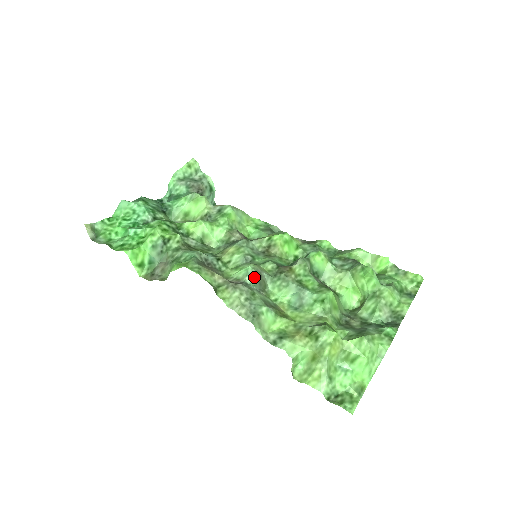
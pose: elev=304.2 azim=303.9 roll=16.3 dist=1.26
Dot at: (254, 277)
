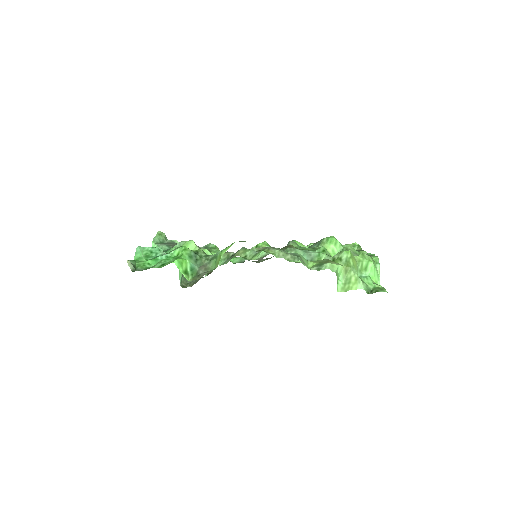
Dot at: occluded
